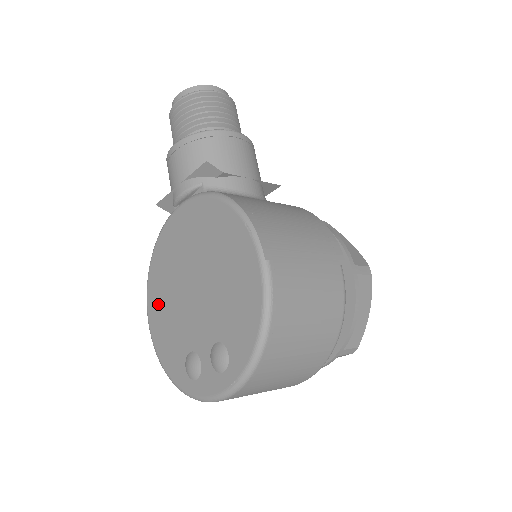
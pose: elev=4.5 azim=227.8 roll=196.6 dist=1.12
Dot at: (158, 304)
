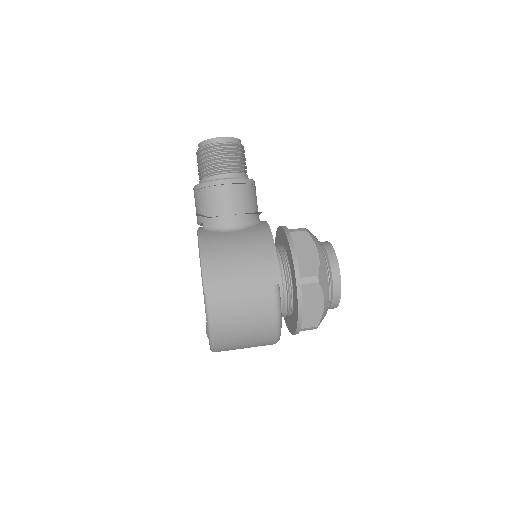
Dot at: occluded
